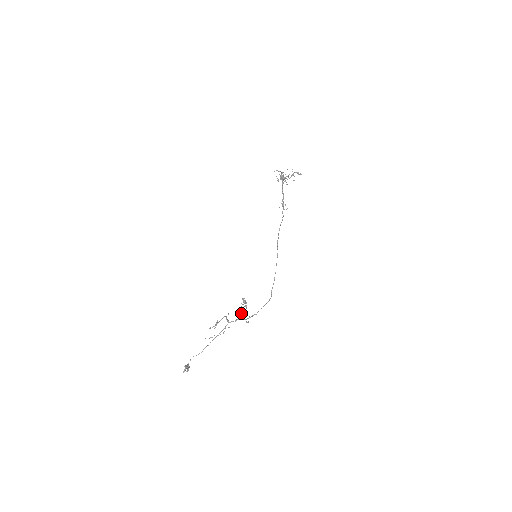
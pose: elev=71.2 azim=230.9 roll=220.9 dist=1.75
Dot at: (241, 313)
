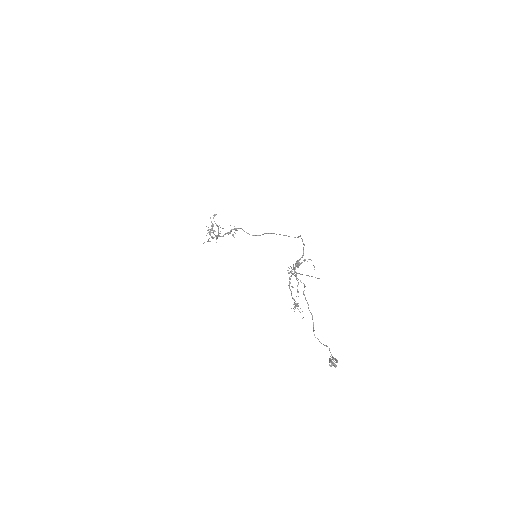
Dot at: occluded
